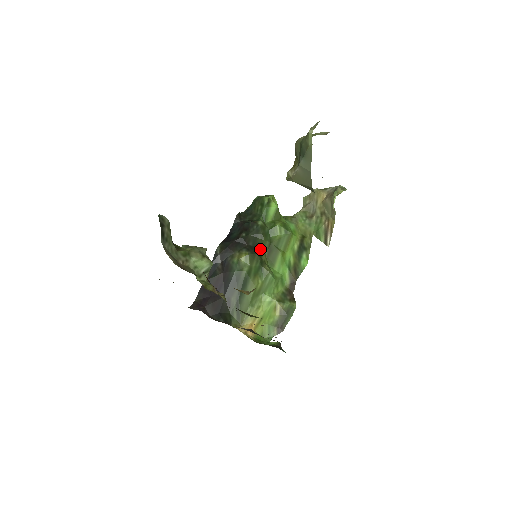
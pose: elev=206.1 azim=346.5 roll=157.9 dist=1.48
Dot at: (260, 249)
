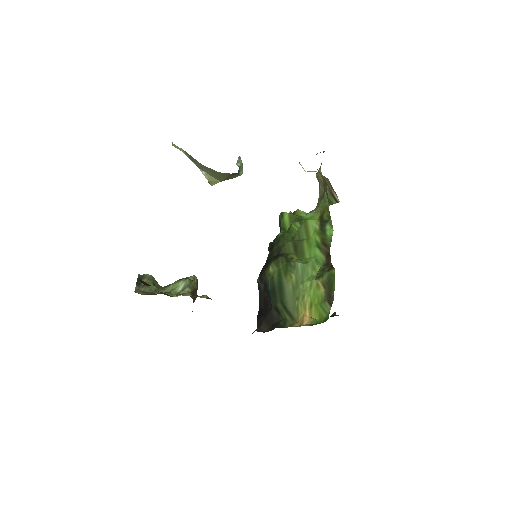
Dot at: (286, 252)
